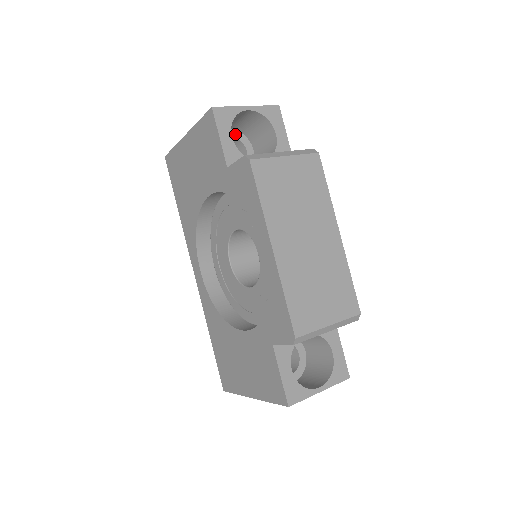
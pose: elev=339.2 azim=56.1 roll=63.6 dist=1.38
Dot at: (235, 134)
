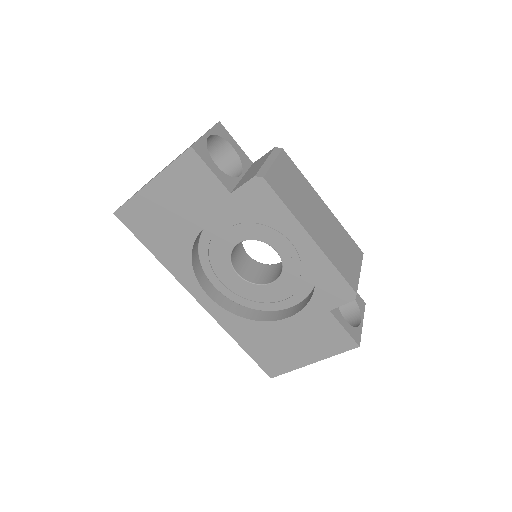
Dot at: occluded
